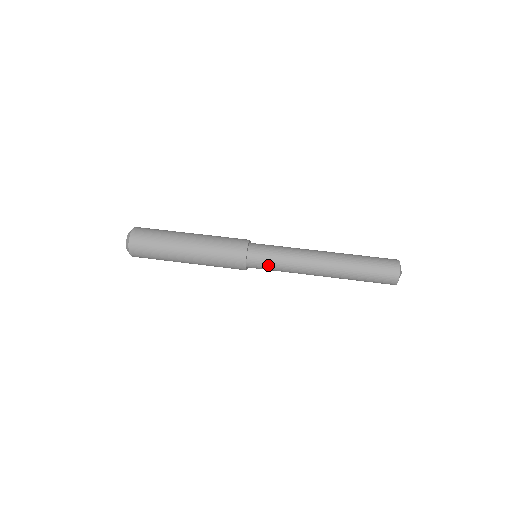
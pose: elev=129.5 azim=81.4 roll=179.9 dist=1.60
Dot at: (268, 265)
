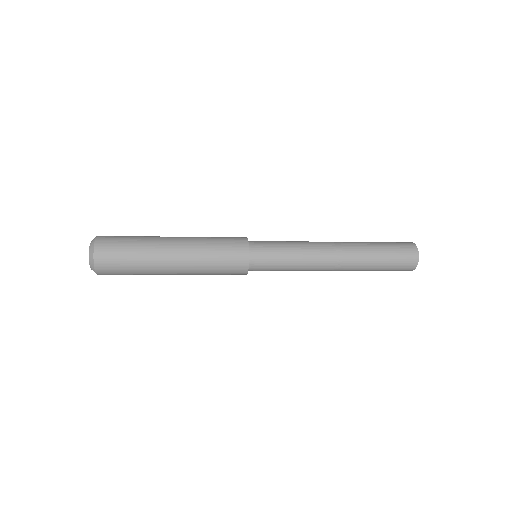
Dot at: (274, 244)
